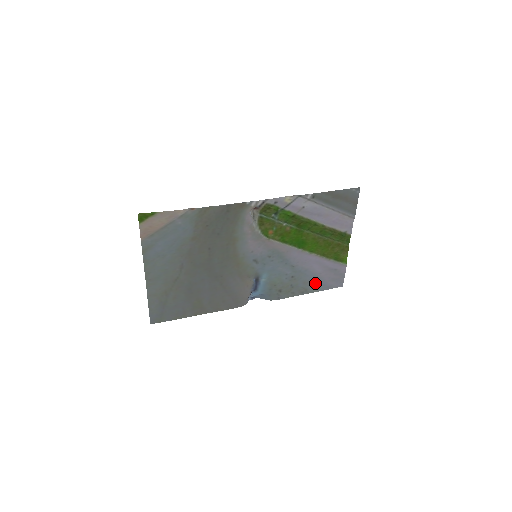
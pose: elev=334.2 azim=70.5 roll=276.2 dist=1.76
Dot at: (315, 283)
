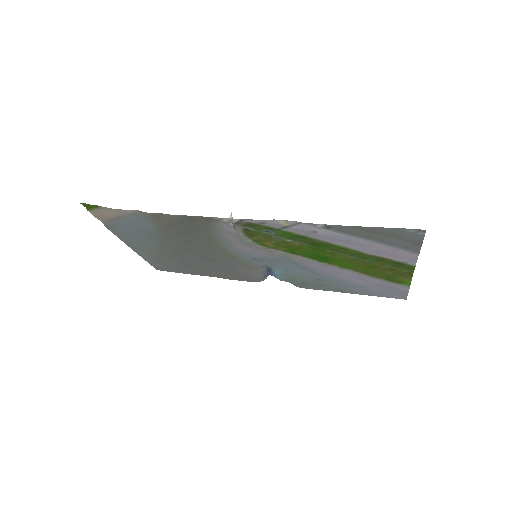
Dot at: (358, 289)
